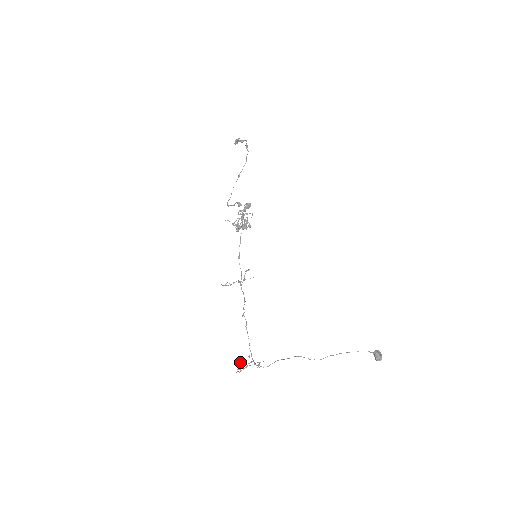
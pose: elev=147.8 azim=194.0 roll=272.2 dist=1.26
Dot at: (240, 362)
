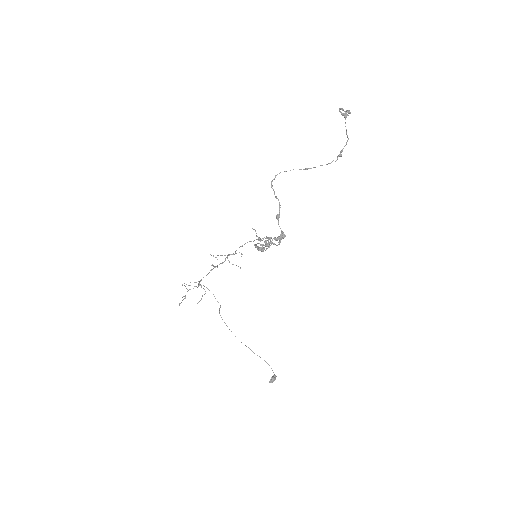
Dot at: occluded
